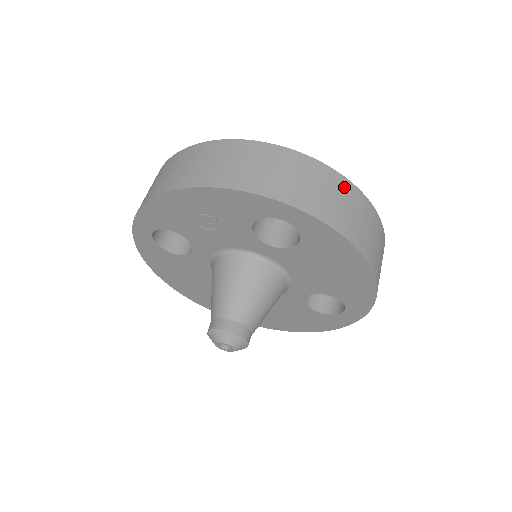
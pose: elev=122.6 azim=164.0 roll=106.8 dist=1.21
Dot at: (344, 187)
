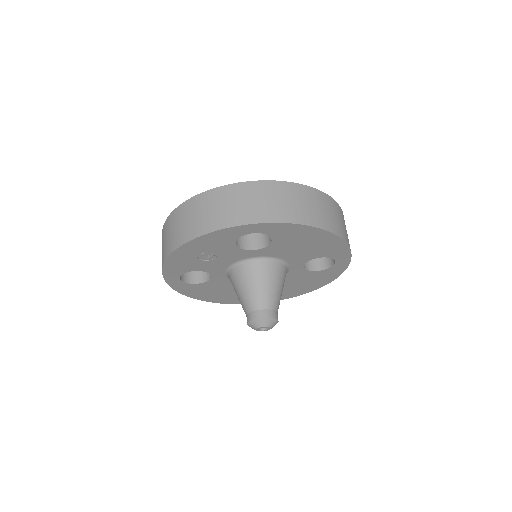
Dot at: (281, 189)
